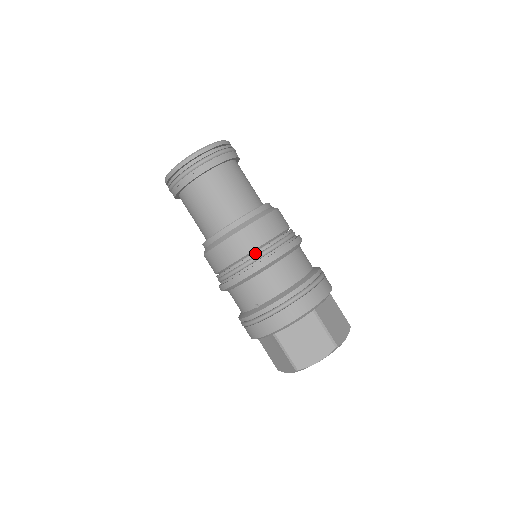
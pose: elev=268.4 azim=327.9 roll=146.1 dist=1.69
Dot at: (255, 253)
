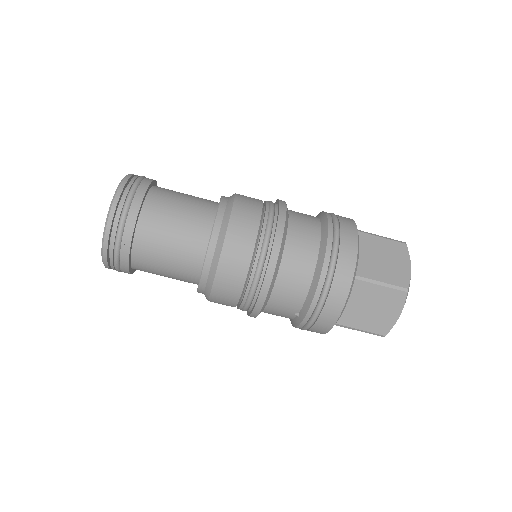
Dot at: (251, 277)
